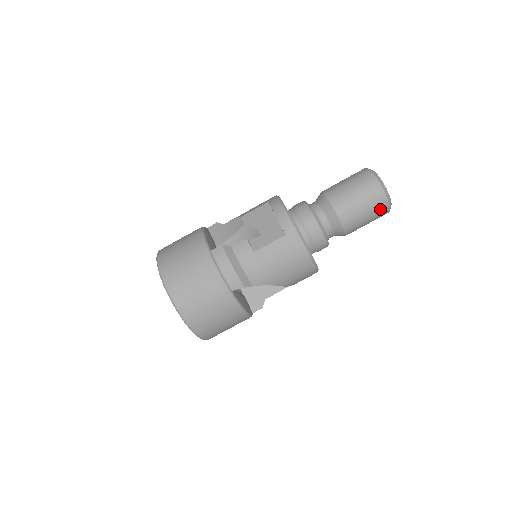
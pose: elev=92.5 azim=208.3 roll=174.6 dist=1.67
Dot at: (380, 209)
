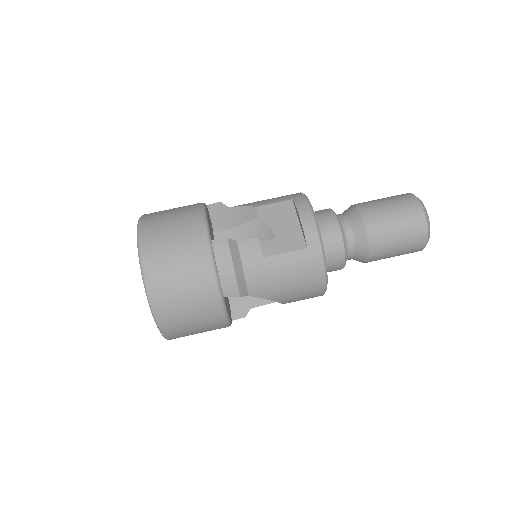
Dot at: (415, 246)
